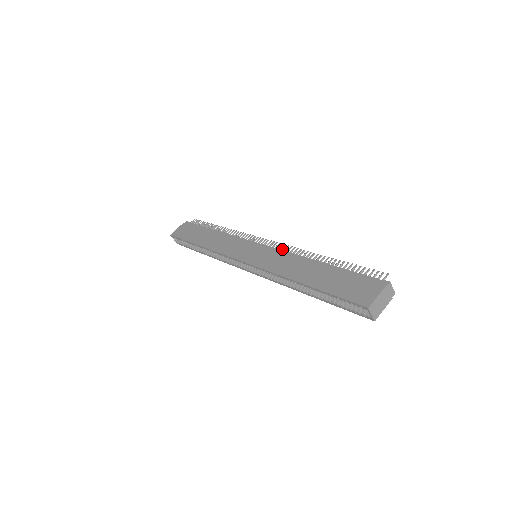
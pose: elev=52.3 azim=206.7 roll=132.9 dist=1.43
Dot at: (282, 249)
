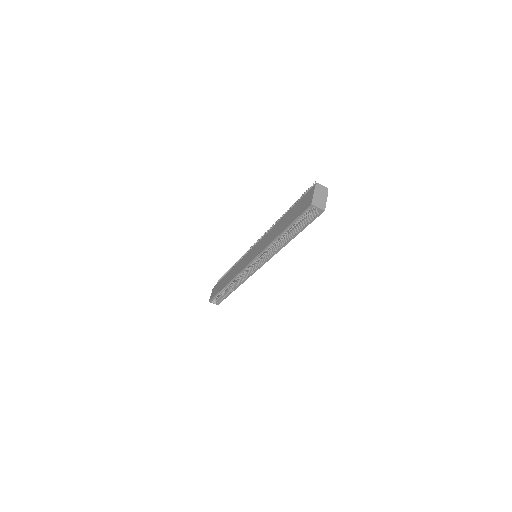
Dot at: occluded
